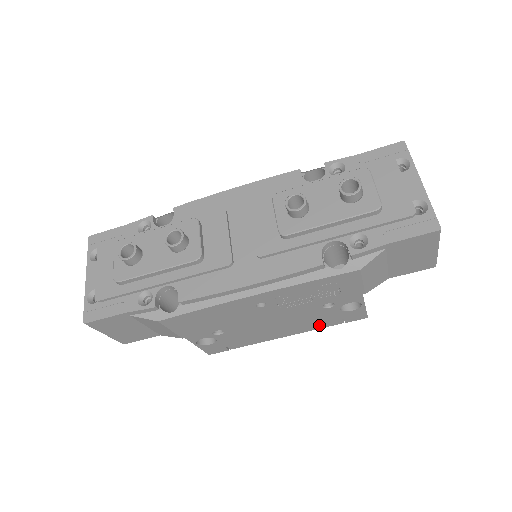
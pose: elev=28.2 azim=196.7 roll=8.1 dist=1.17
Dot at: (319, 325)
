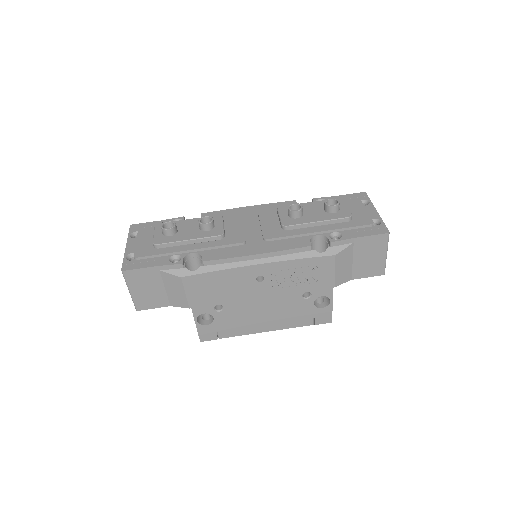
Dot at: (295, 322)
